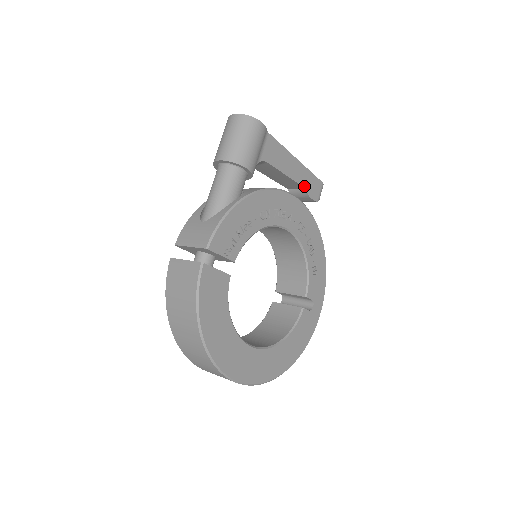
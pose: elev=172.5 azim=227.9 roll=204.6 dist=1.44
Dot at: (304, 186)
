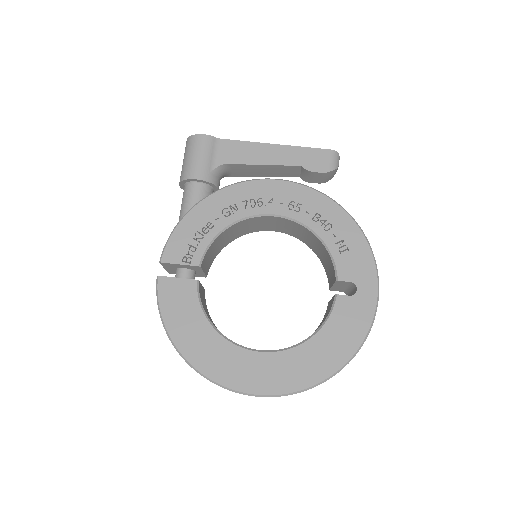
Dot at: (297, 165)
